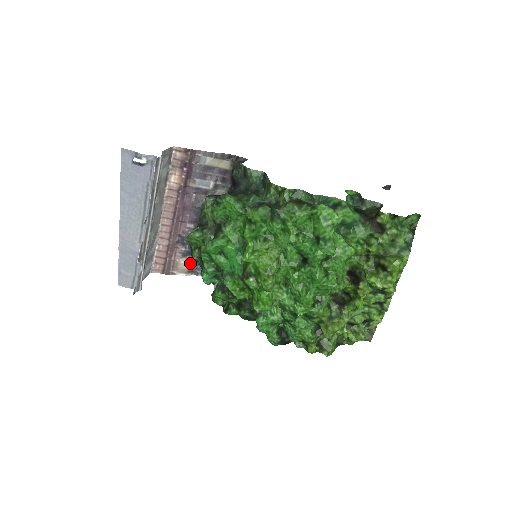
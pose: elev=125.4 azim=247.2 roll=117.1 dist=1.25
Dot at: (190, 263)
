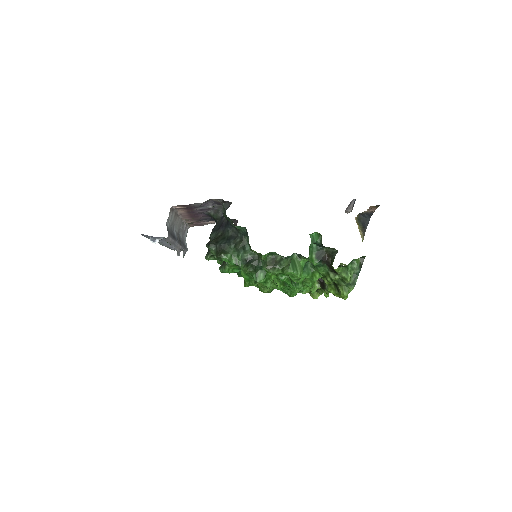
Dot at: (214, 221)
